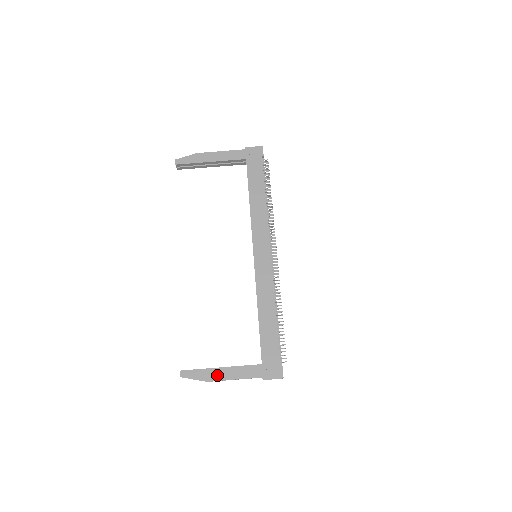
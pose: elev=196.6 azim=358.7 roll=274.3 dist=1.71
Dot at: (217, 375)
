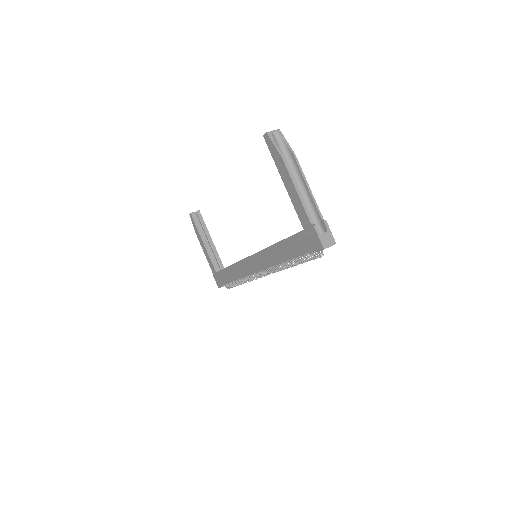
Dot at: (200, 241)
